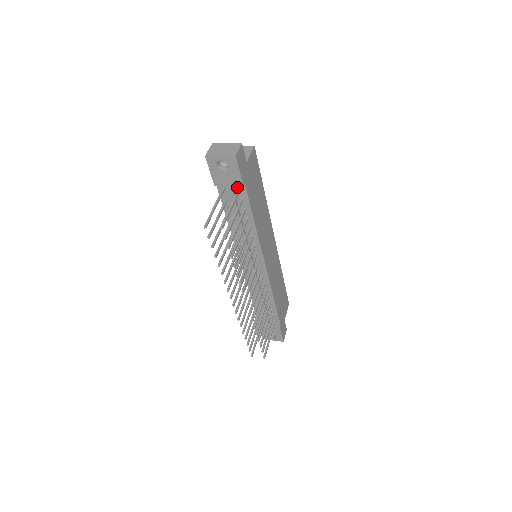
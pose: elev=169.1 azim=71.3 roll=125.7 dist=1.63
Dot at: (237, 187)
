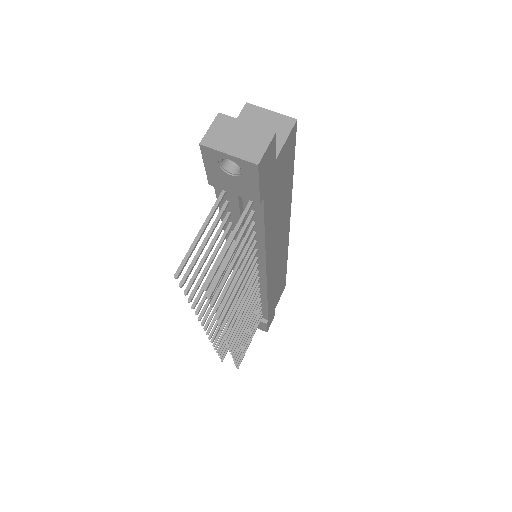
Dot at: occluded
